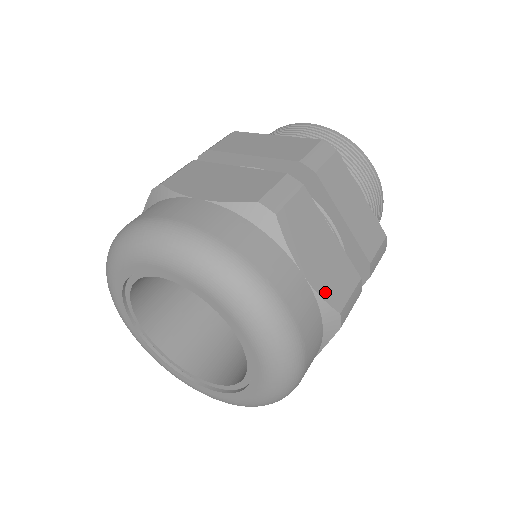
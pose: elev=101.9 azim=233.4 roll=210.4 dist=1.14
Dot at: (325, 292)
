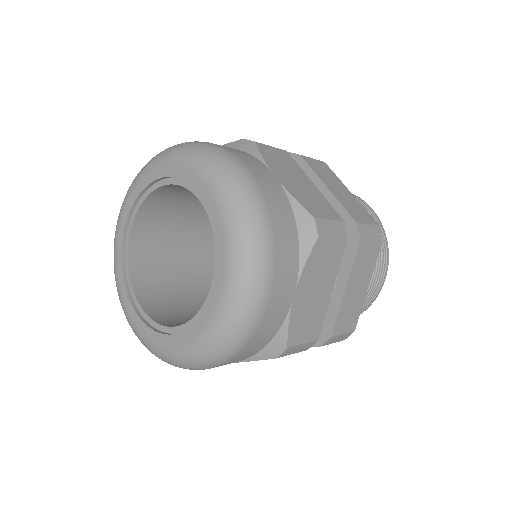
Dot at: (298, 198)
